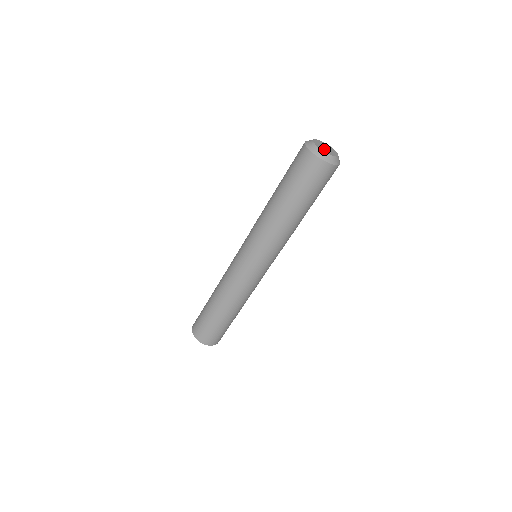
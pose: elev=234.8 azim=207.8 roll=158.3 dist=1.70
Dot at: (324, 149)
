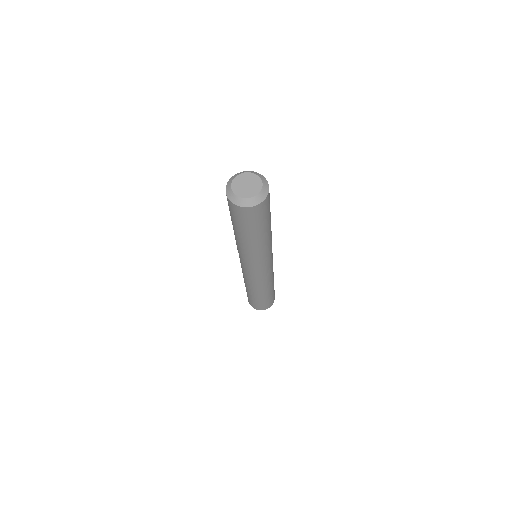
Dot at: (239, 189)
